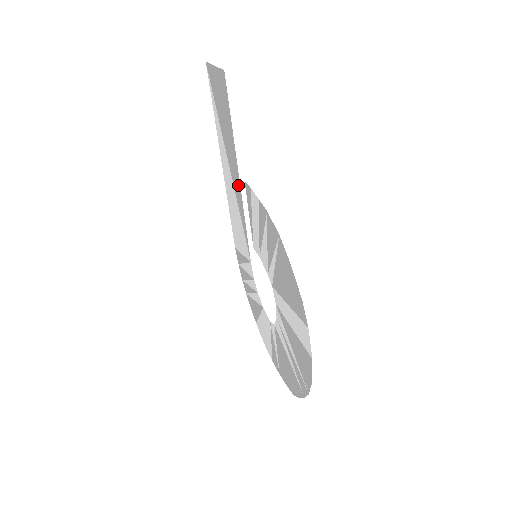
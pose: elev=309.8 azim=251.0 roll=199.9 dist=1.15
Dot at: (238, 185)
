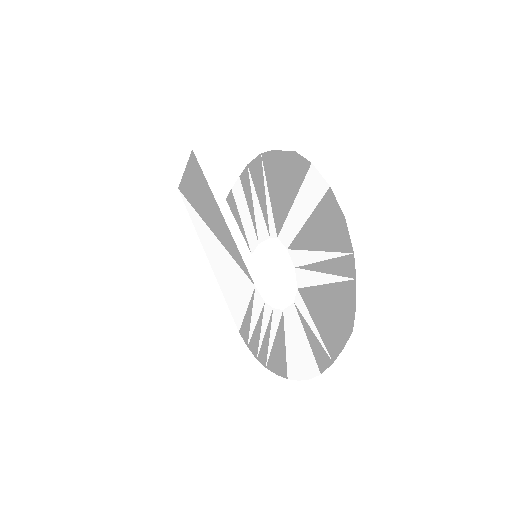
Dot at: (222, 224)
